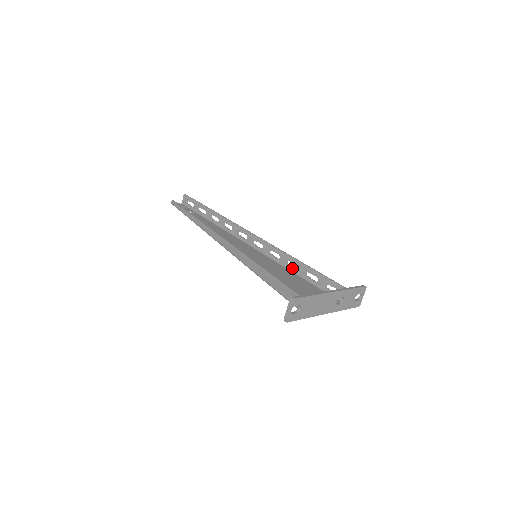
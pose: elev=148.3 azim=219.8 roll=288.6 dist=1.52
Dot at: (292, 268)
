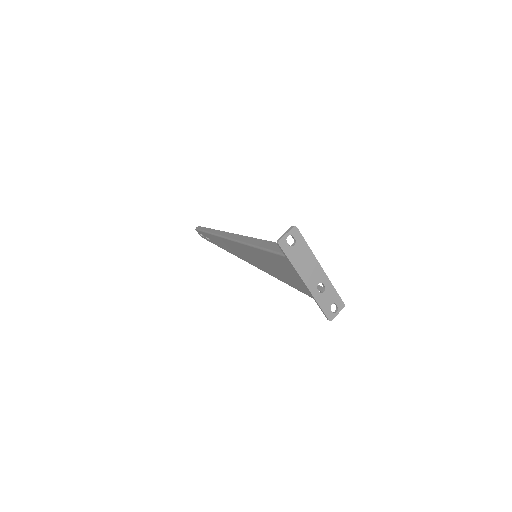
Dot at: occluded
